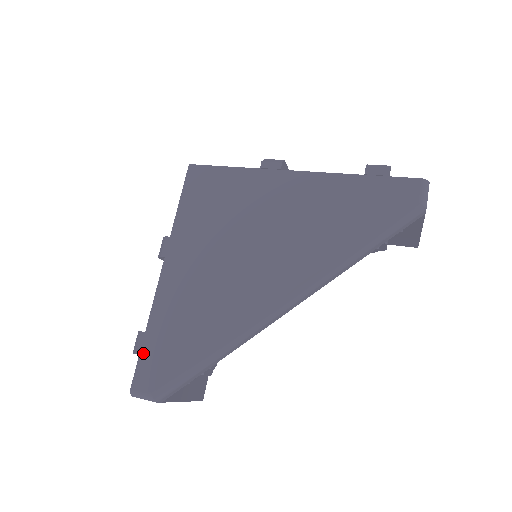
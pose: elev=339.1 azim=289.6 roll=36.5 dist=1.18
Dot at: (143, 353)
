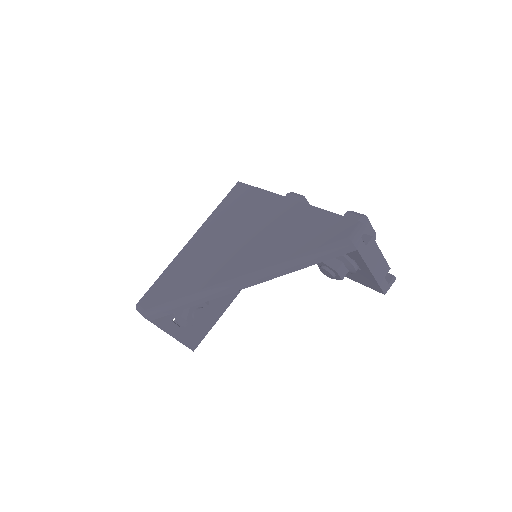
Dot at: (153, 286)
